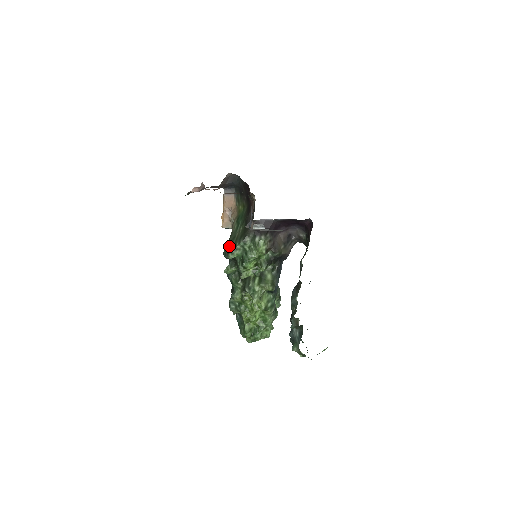
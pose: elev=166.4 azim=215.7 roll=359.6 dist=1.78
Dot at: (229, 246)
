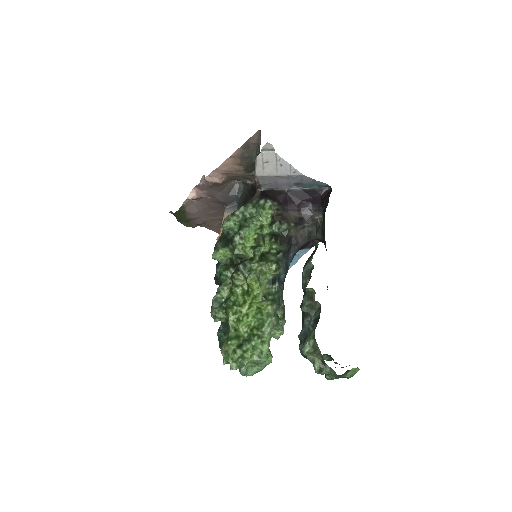
Dot at: occluded
